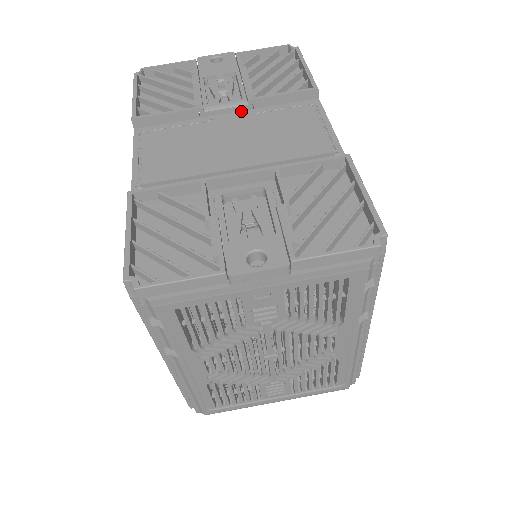
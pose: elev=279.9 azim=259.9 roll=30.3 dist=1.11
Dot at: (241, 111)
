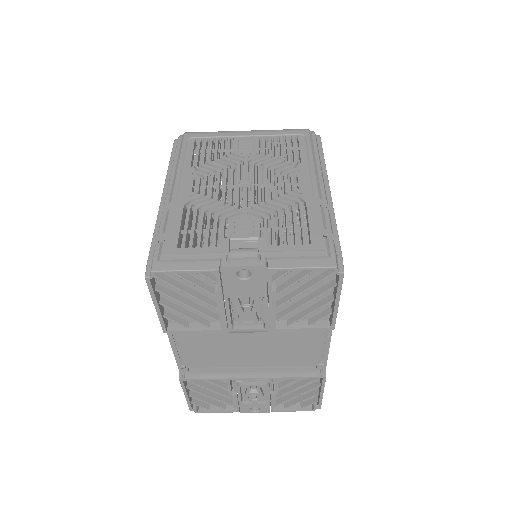
Dot at: (262, 322)
